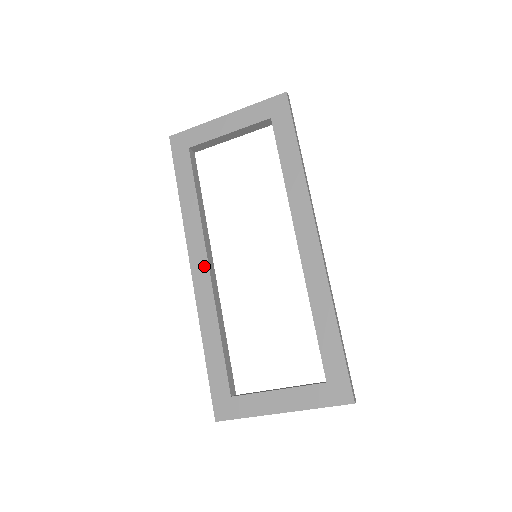
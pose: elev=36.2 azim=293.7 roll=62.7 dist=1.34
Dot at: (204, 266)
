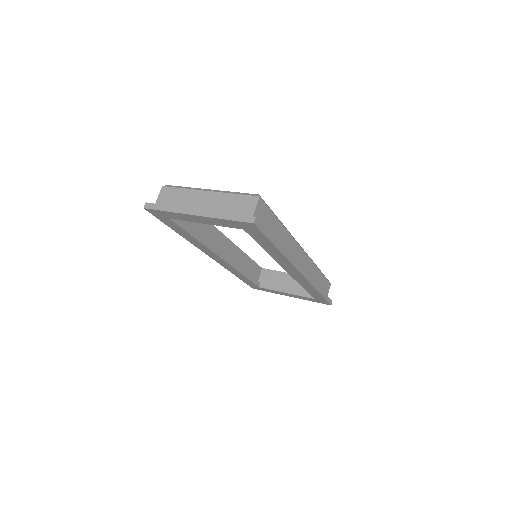
Dot at: (219, 259)
